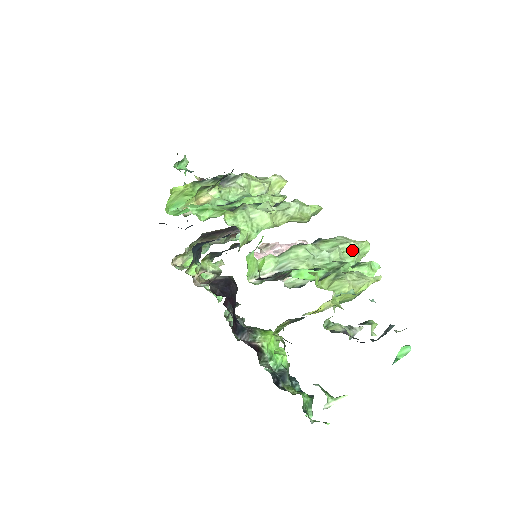
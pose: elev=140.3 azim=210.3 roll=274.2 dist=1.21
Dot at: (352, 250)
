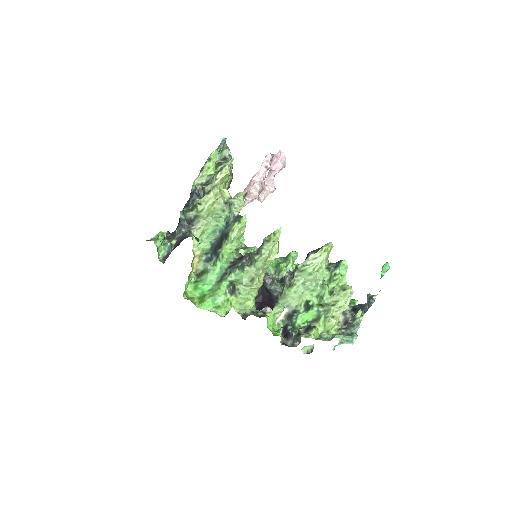
Dot at: (323, 267)
